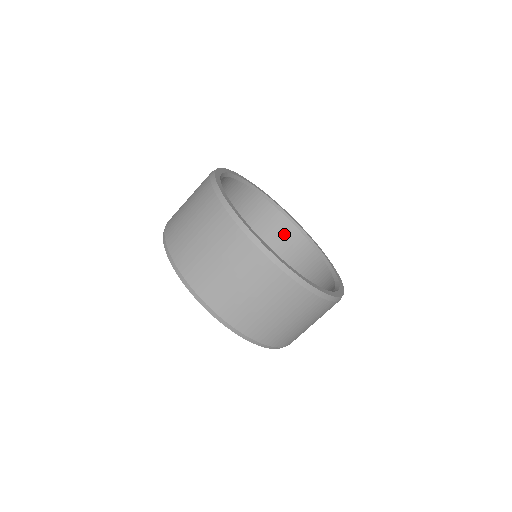
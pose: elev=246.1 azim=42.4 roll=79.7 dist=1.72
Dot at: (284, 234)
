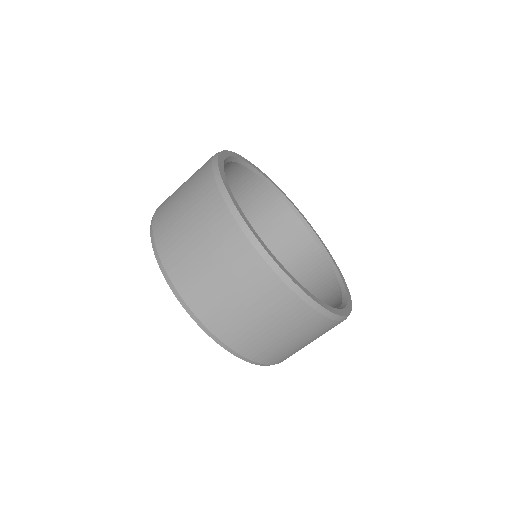
Dot at: (321, 282)
